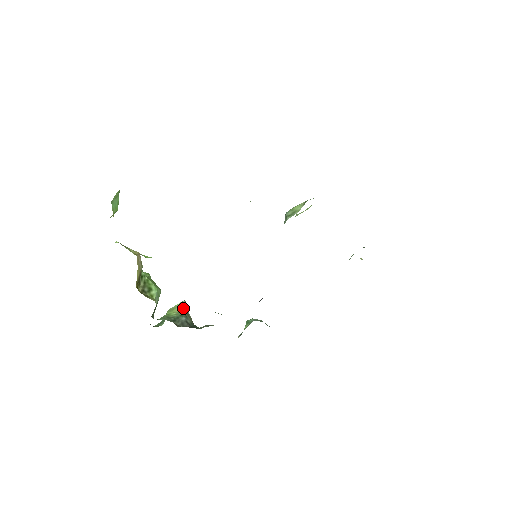
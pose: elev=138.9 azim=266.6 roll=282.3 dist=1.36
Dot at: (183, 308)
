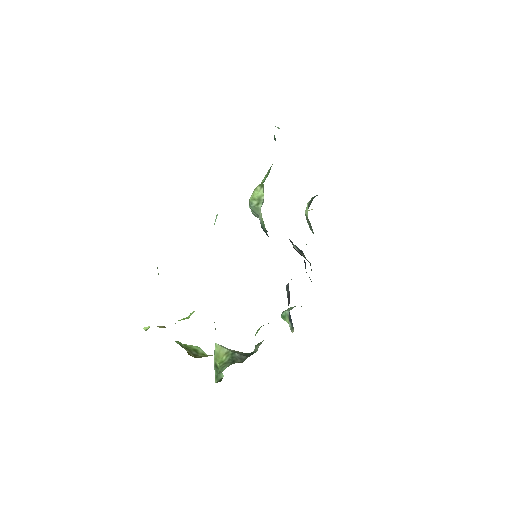
Dot at: (224, 348)
